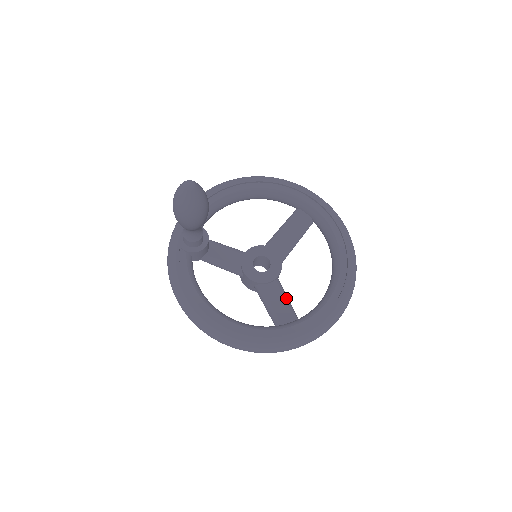
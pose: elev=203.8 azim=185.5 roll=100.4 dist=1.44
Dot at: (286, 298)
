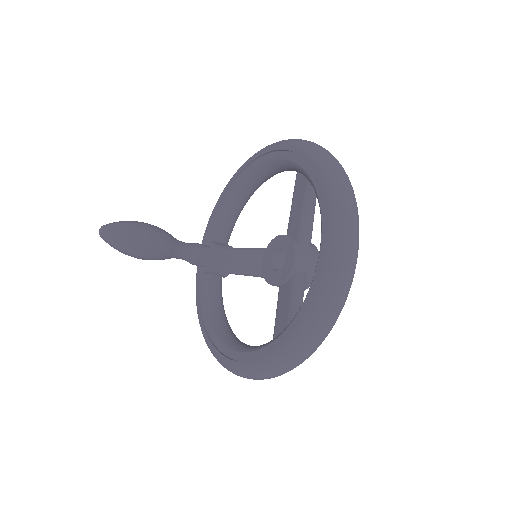
Dot at: (291, 301)
